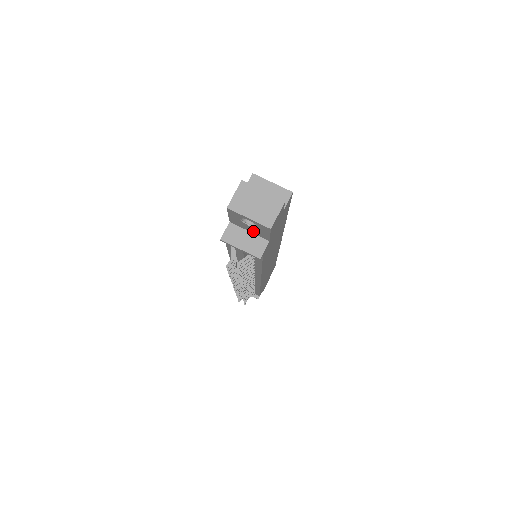
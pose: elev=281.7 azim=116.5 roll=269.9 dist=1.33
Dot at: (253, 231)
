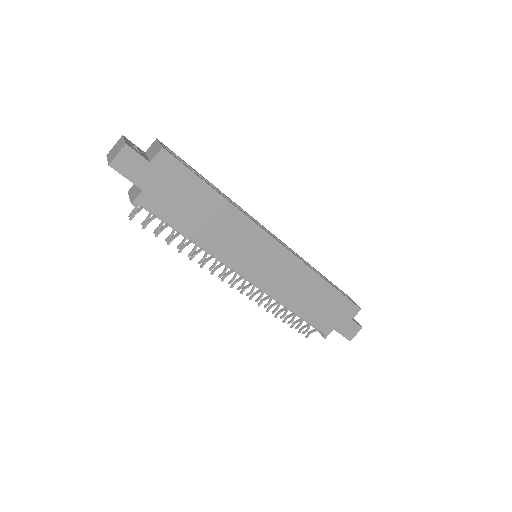
Dot at: occluded
